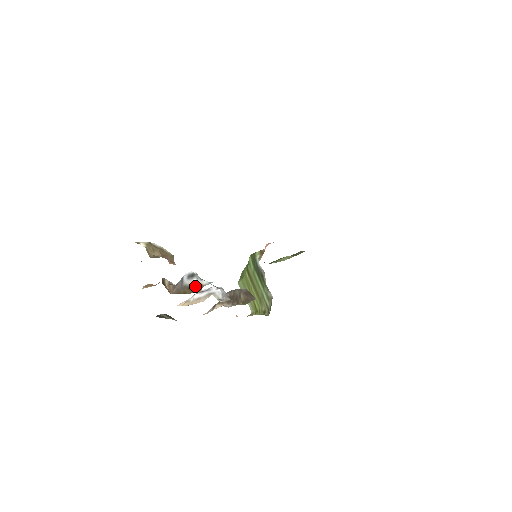
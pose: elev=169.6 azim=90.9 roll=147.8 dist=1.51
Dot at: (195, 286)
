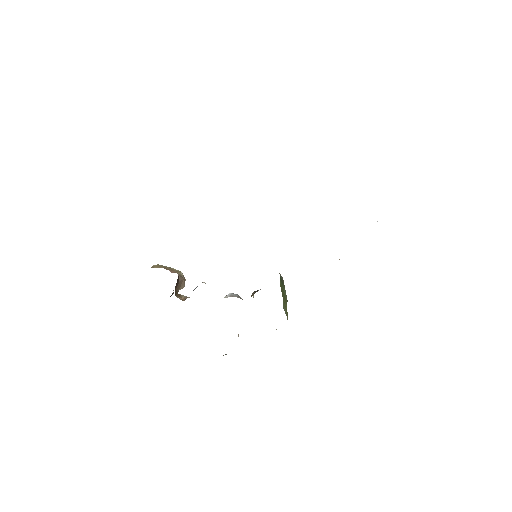
Dot at: occluded
